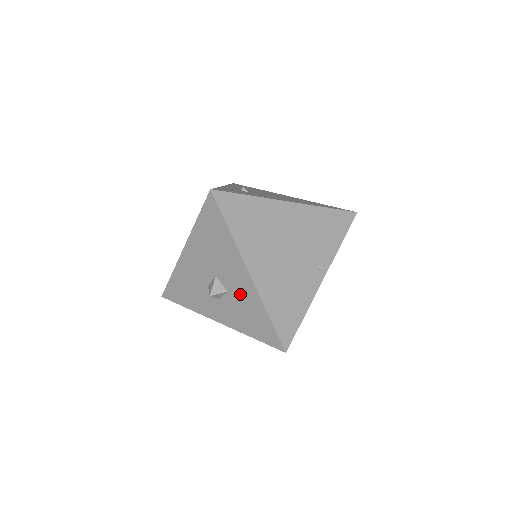
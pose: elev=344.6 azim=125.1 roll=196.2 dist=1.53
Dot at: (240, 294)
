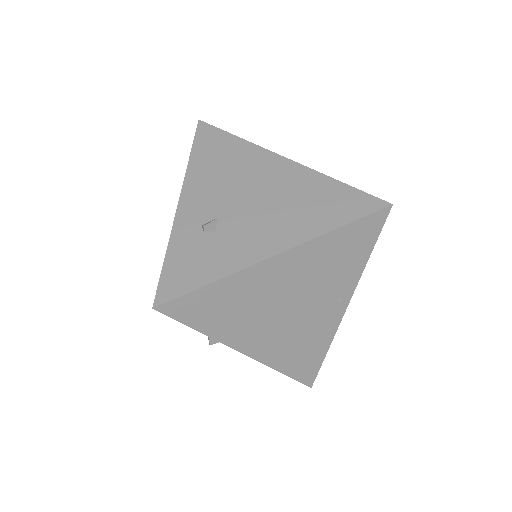
Dot at: occluded
